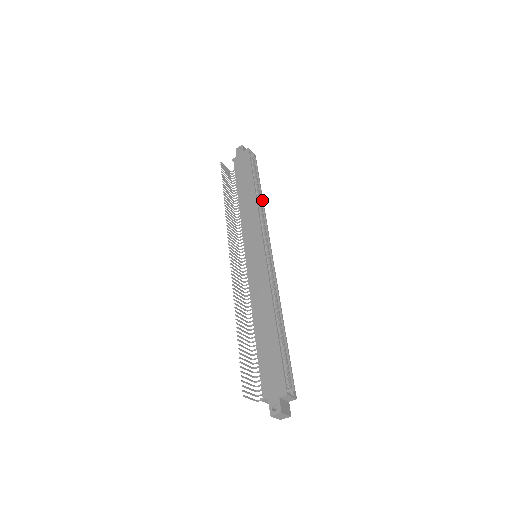
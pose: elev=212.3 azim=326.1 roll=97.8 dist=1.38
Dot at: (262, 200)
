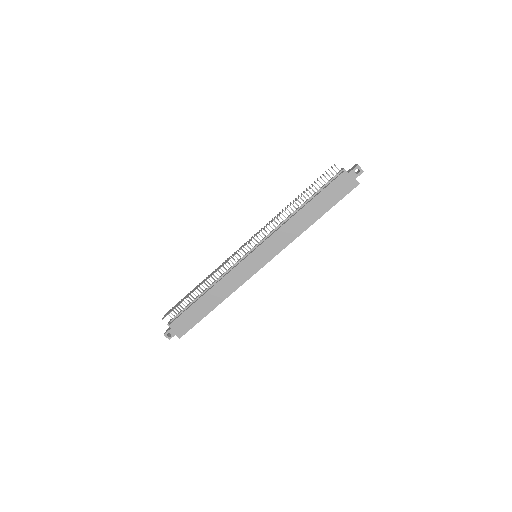
Dot at: occluded
